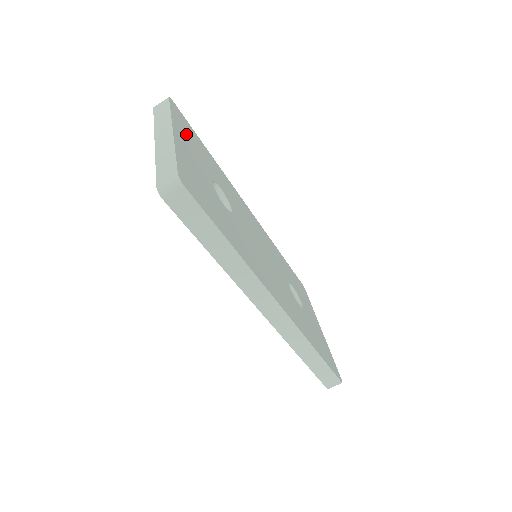
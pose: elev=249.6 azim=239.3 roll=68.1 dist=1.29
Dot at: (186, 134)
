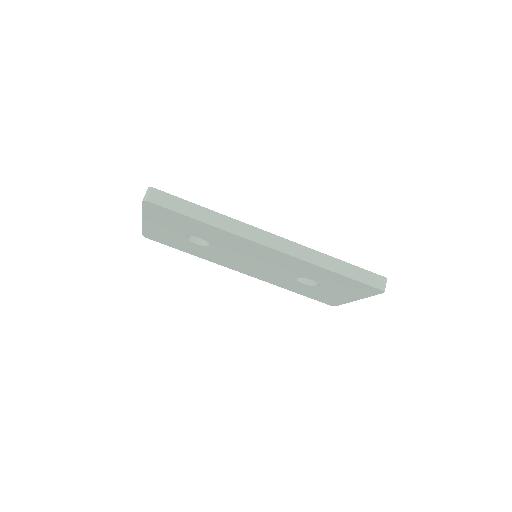
Dot at: occluded
